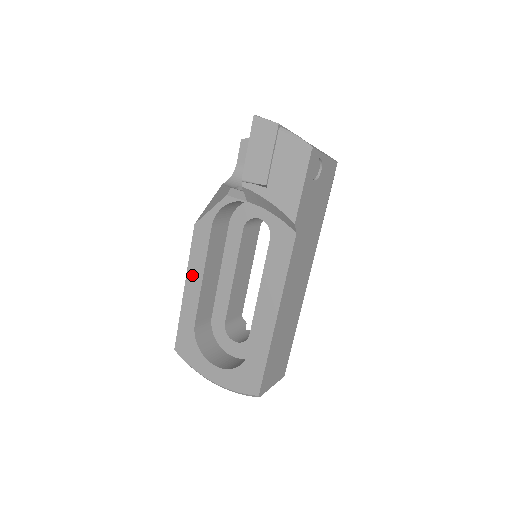
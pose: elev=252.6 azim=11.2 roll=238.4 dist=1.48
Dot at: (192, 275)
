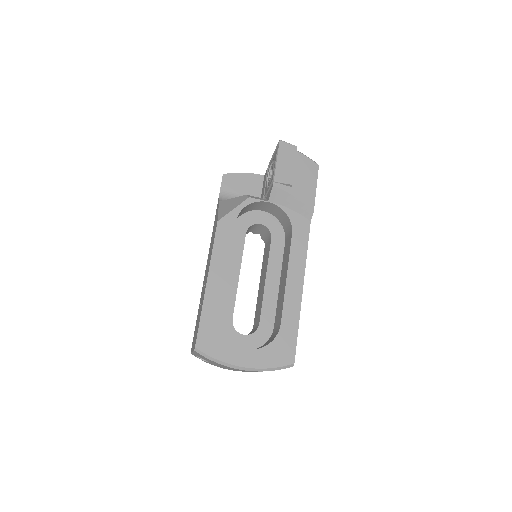
Dot at: (216, 266)
